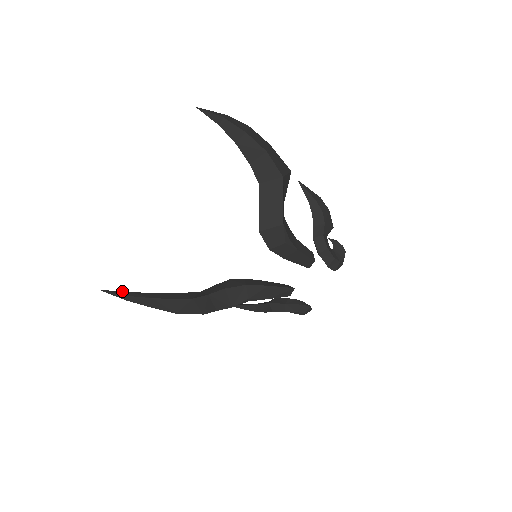
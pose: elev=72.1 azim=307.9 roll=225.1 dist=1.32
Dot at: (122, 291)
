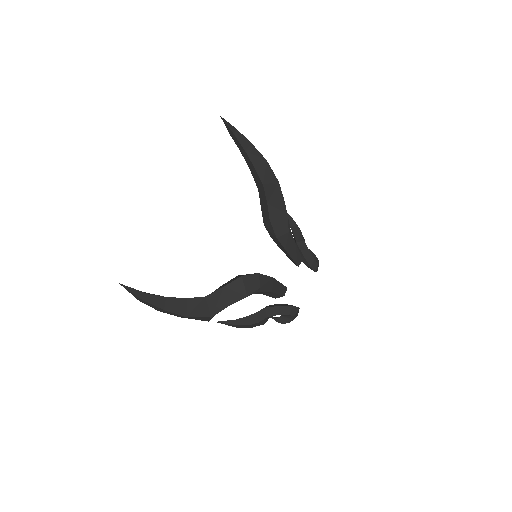
Dot at: (137, 290)
